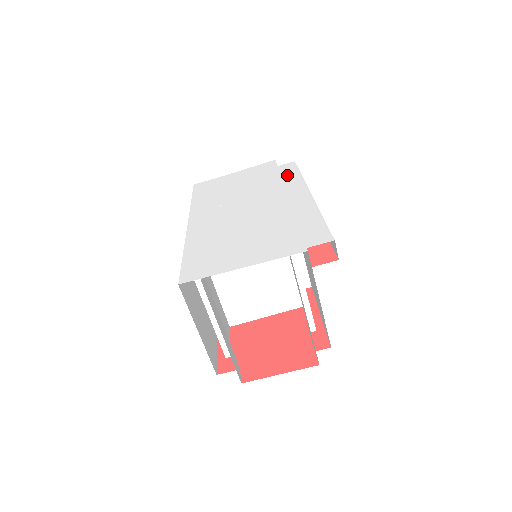
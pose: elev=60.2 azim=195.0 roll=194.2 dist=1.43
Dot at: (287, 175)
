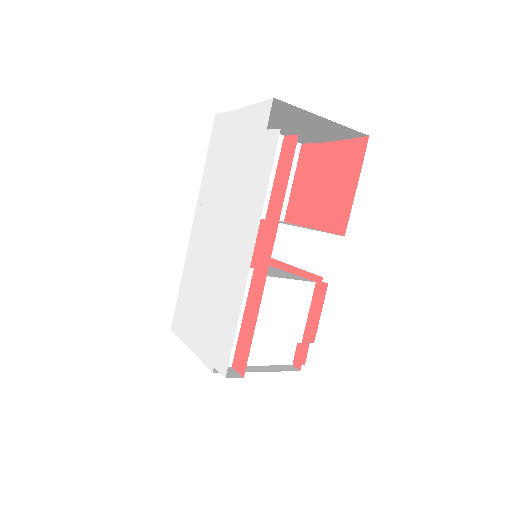
Dot at: (259, 178)
